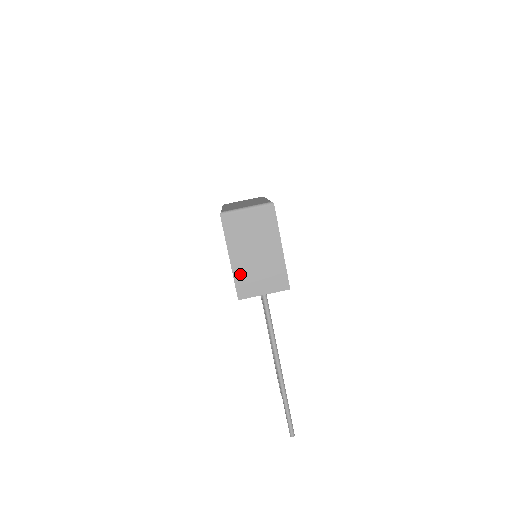
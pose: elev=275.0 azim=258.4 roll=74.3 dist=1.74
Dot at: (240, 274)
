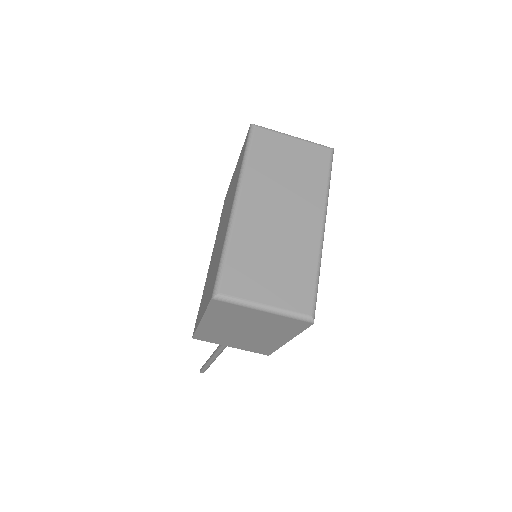
Dot at: (208, 331)
